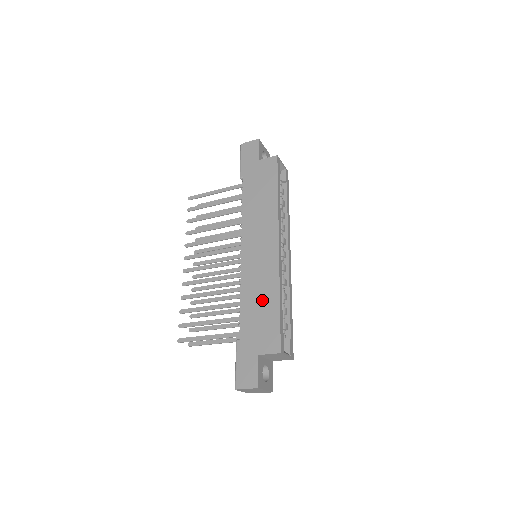
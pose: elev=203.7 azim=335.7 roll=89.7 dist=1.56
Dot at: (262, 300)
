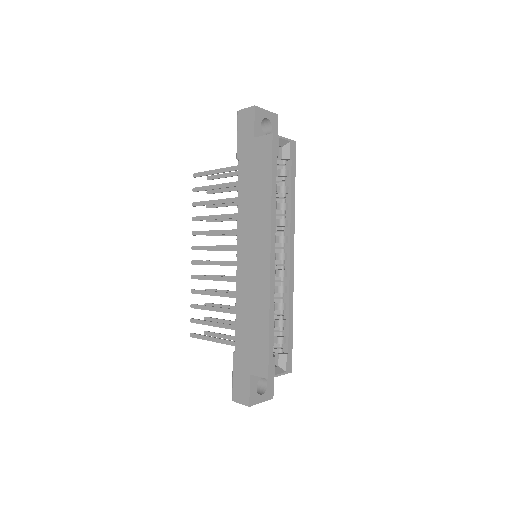
Dot at: (254, 317)
